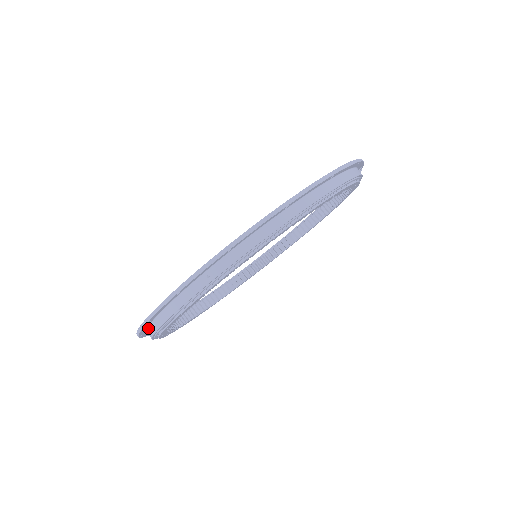
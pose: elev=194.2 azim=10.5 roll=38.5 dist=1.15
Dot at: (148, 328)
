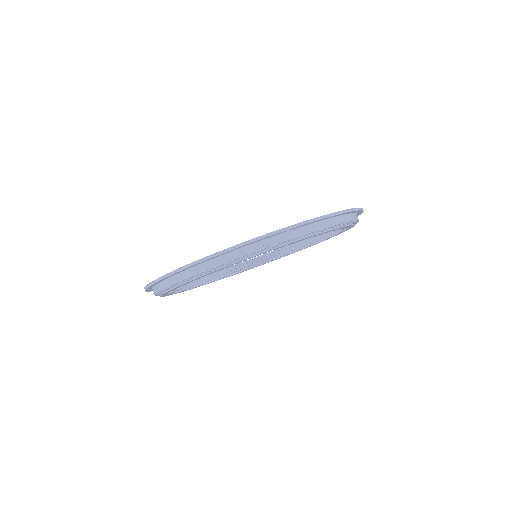
Dot at: (176, 275)
